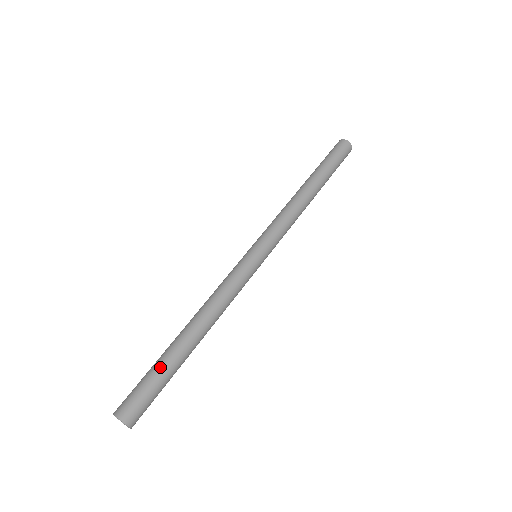
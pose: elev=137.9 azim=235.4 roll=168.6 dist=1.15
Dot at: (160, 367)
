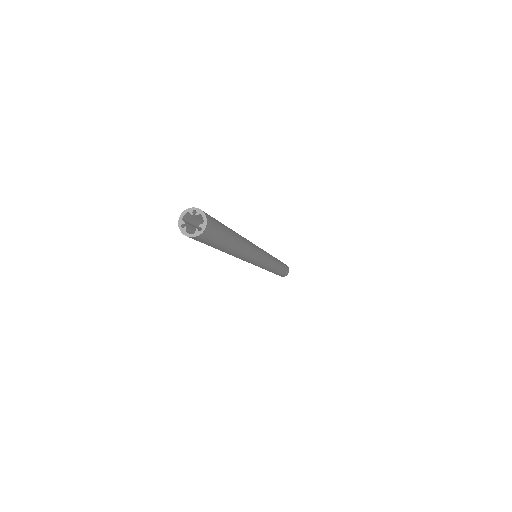
Dot at: occluded
